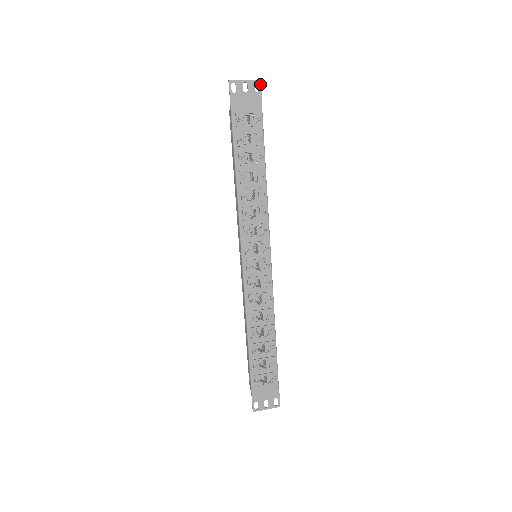
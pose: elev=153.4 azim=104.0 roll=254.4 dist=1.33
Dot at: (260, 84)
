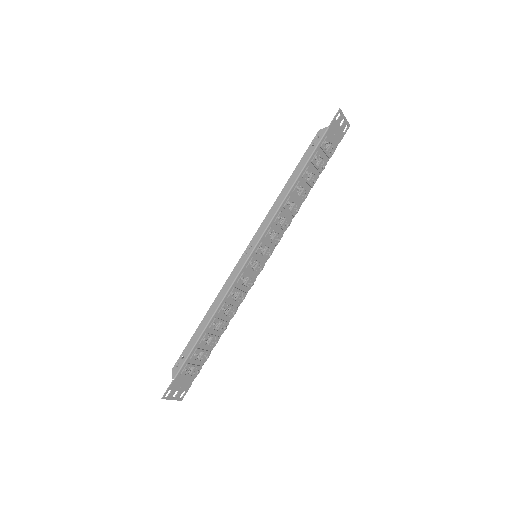
Dot at: (348, 128)
